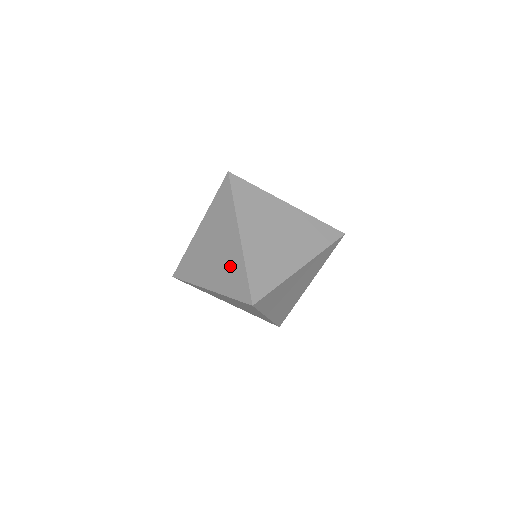
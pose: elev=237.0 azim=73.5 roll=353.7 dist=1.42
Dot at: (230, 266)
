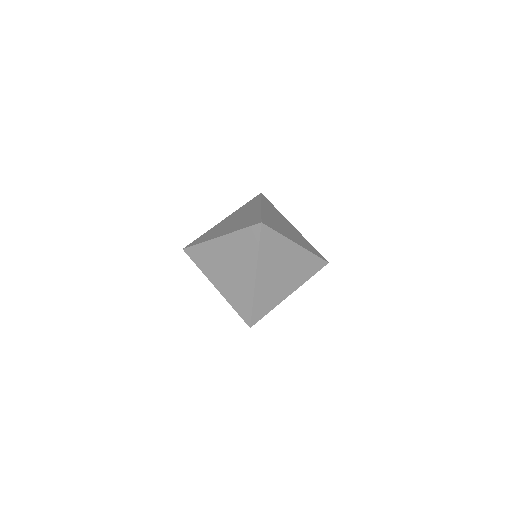
Dot at: (247, 219)
